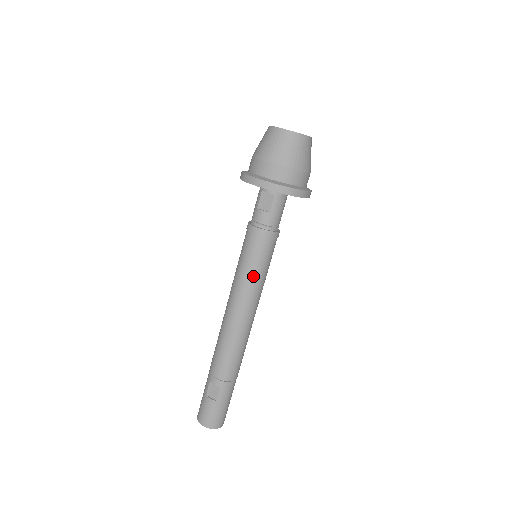
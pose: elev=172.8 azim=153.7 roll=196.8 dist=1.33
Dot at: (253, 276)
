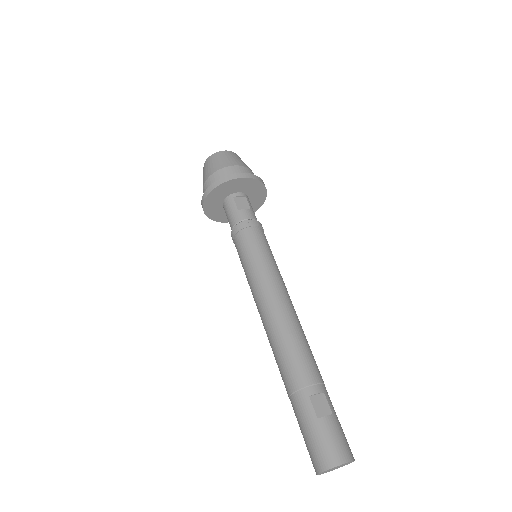
Dot at: (273, 261)
